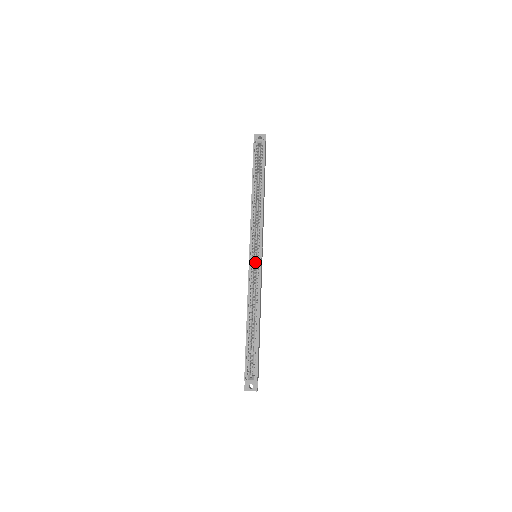
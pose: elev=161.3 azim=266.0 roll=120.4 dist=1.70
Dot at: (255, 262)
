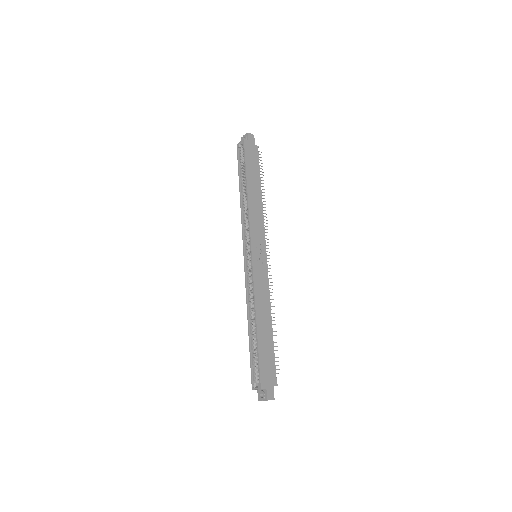
Dot at: occluded
